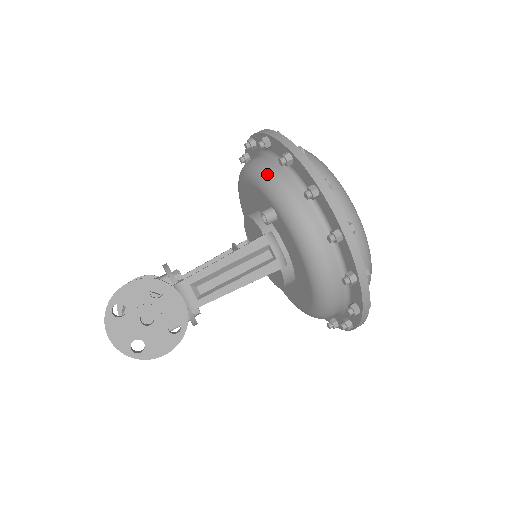
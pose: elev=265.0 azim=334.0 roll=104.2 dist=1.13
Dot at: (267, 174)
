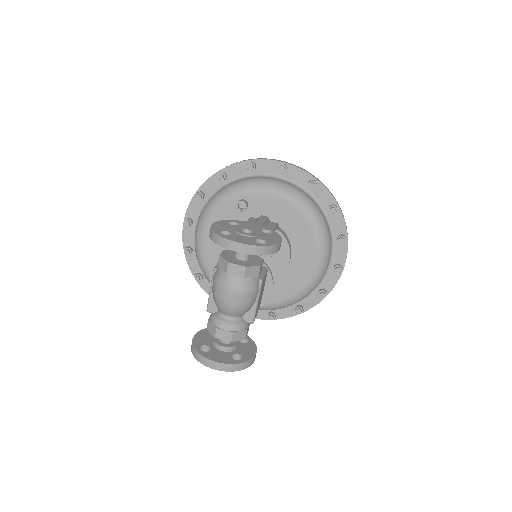
Dot at: (218, 194)
